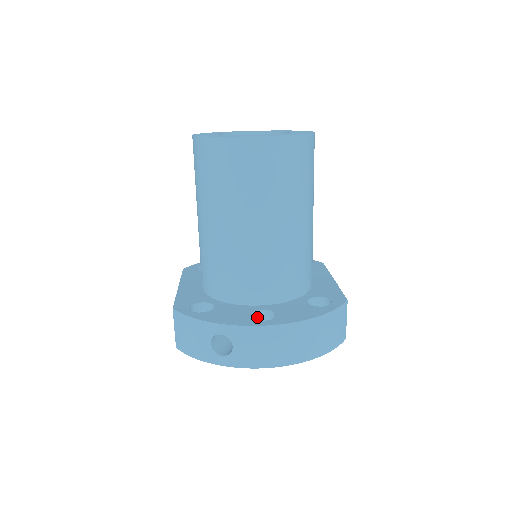
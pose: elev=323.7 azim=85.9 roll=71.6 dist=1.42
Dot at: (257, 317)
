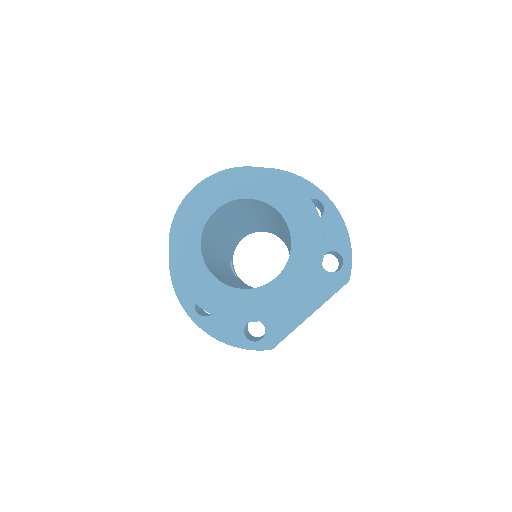
Dot at: occluded
